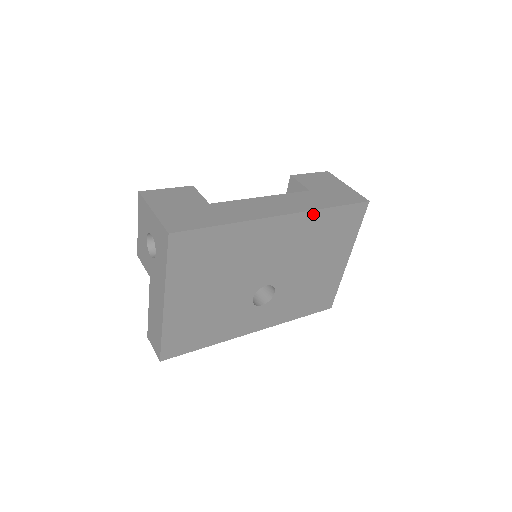
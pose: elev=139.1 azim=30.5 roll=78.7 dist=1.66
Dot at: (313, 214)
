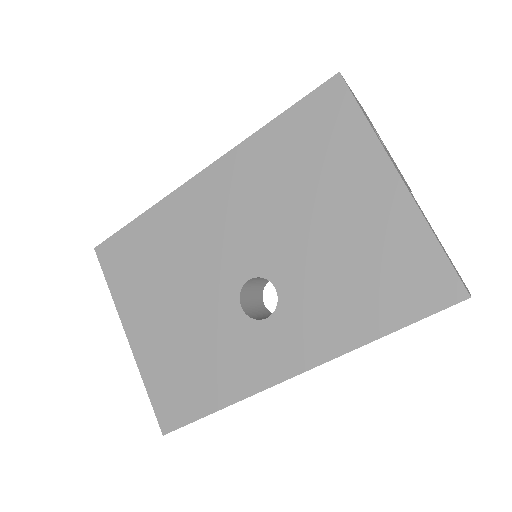
Dot at: (246, 147)
